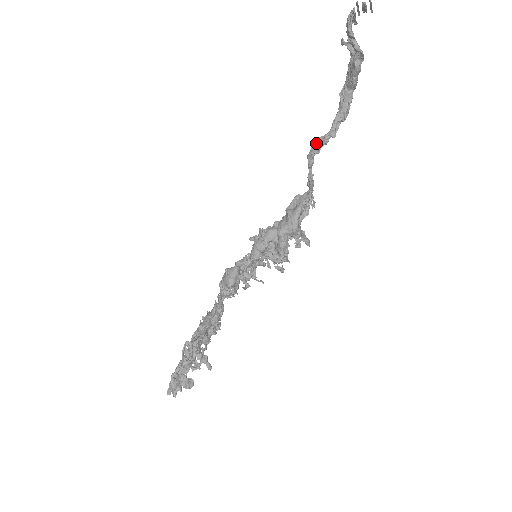
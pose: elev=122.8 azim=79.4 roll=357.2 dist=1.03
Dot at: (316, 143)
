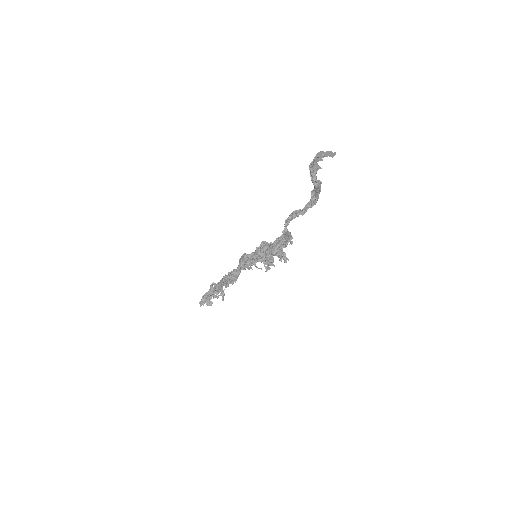
Dot at: (293, 214)
